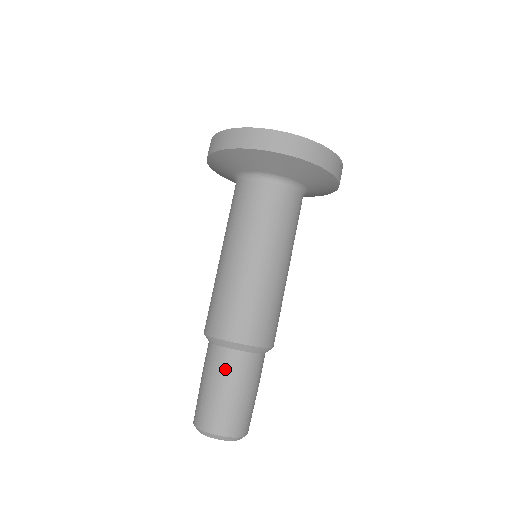
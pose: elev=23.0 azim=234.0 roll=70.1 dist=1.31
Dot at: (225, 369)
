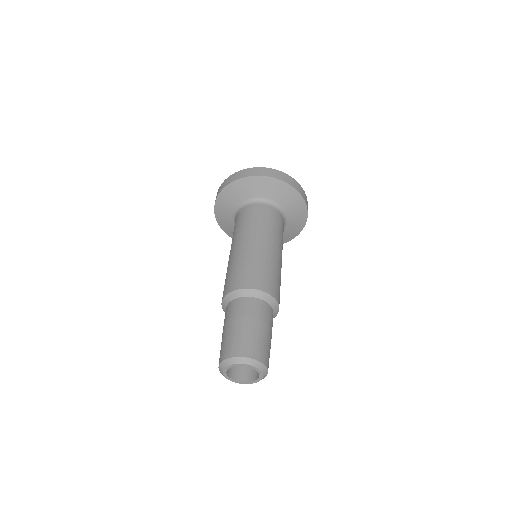
Dot at: (254, 311)
